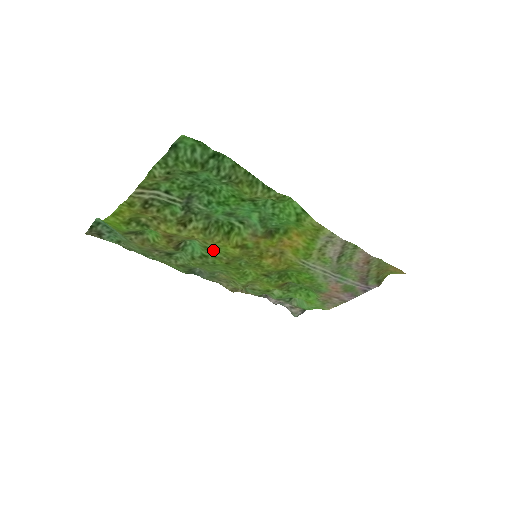
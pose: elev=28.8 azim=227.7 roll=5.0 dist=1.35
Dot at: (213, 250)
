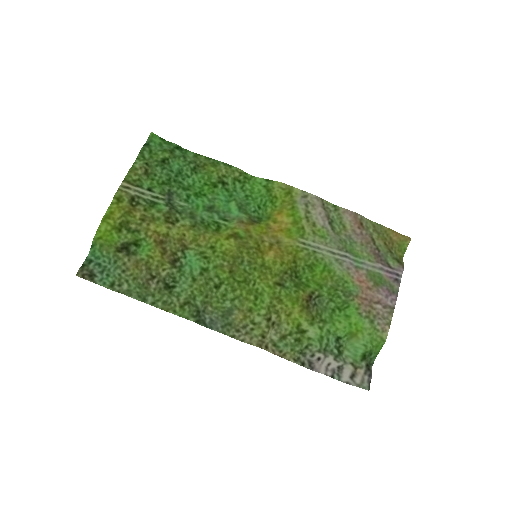
Dot at: (210, 255)
